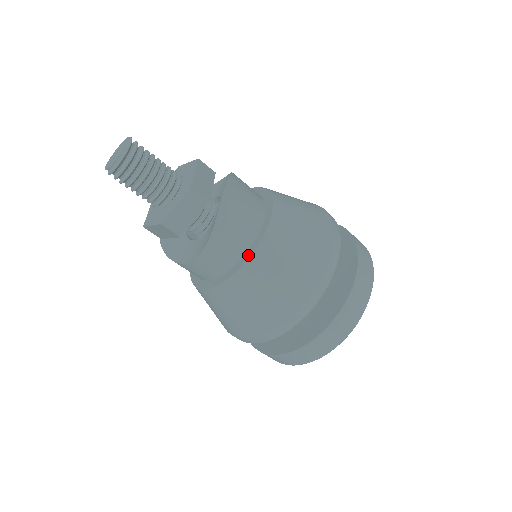
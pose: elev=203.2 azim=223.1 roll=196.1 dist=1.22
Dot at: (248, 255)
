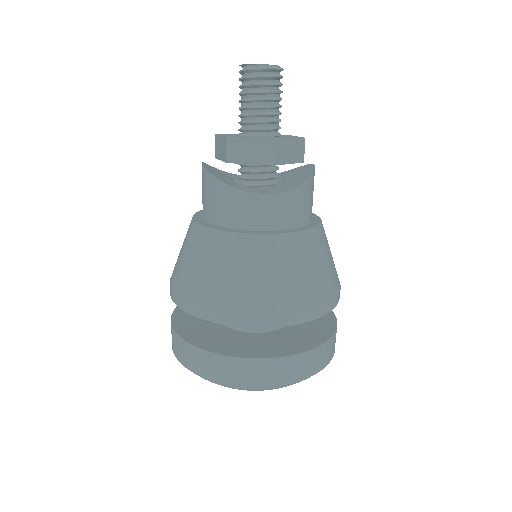
Dot at: (309, 227)
